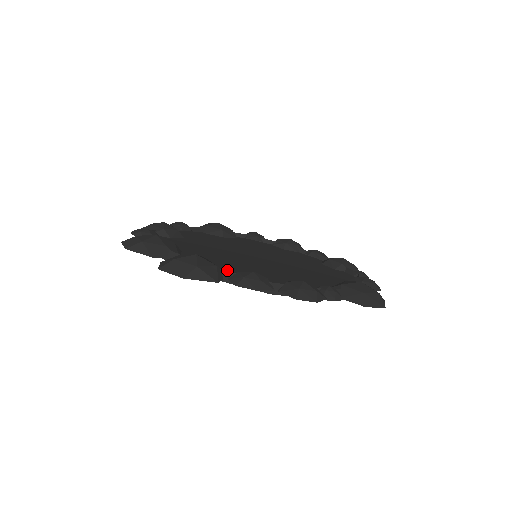
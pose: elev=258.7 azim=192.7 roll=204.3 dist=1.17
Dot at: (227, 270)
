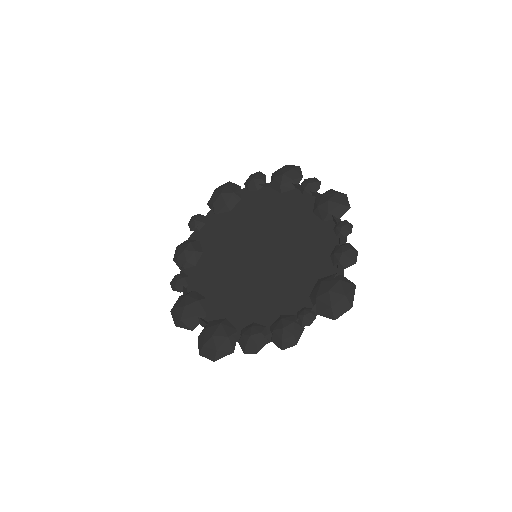
Dot at: (237, 319)
